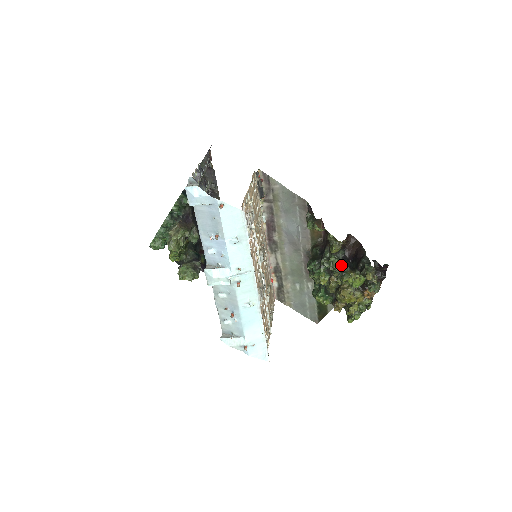
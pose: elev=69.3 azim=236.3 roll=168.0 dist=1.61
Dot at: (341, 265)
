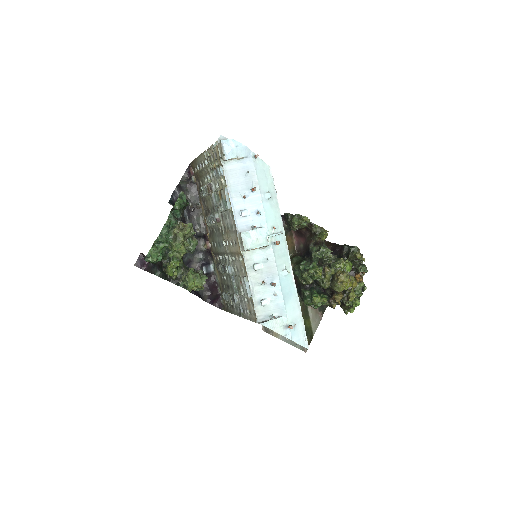
Dot at: (330, 254)
